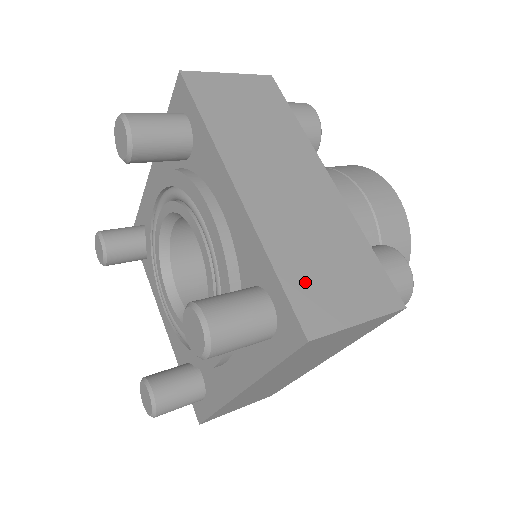
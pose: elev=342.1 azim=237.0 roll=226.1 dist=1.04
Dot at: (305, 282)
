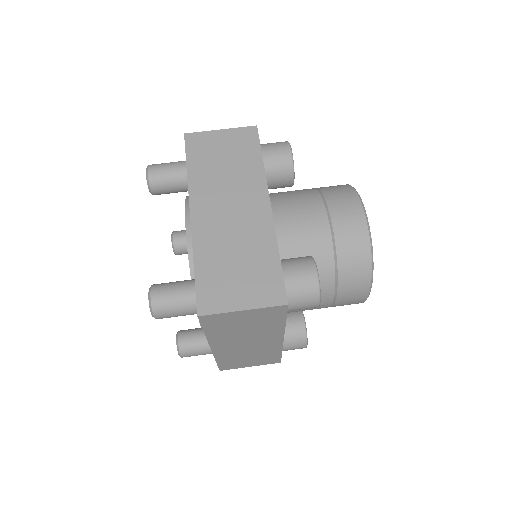
Dot at: (230, 363)
